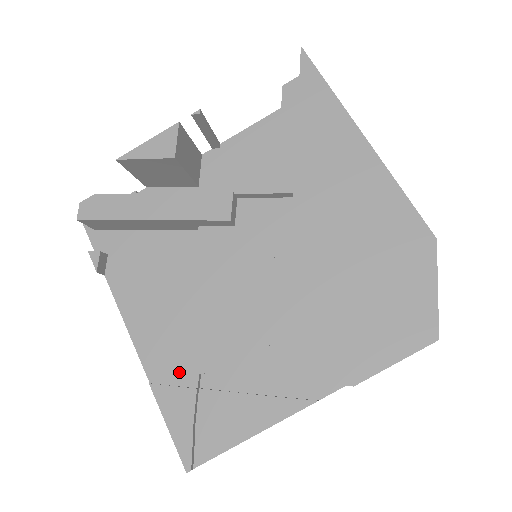
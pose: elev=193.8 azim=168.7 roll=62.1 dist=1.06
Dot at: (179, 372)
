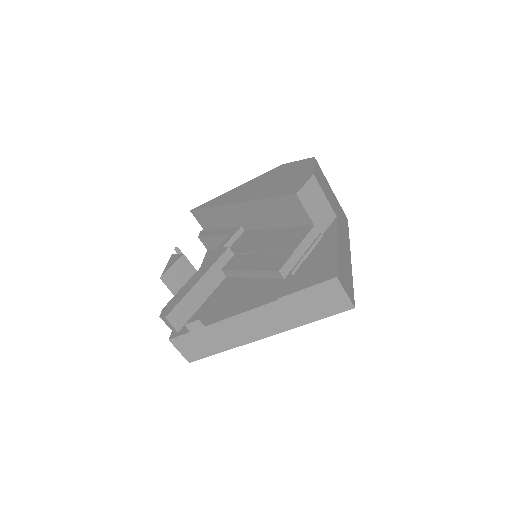
Dot at: (282, 285)
